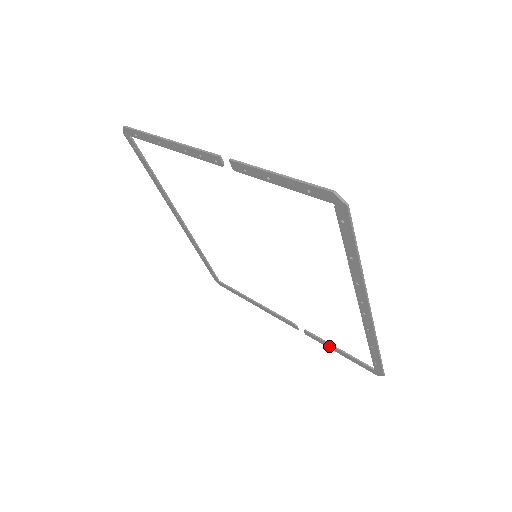
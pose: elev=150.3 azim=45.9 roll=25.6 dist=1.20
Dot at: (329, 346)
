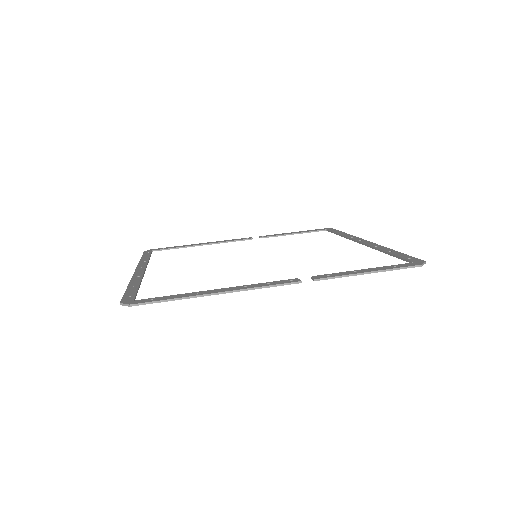
Dot at: (285, 235)
